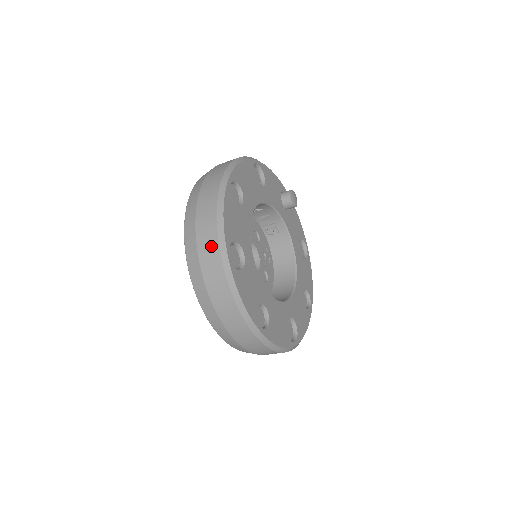
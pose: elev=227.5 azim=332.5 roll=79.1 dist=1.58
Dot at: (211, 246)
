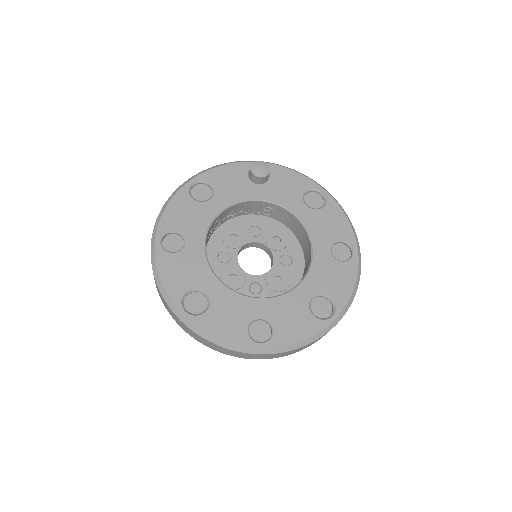
Dot at: (170, 311)
